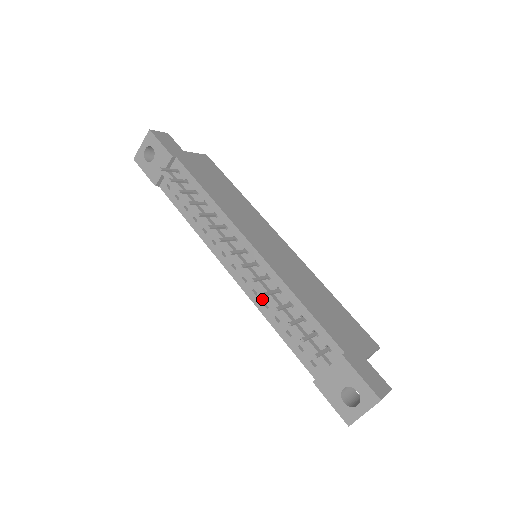
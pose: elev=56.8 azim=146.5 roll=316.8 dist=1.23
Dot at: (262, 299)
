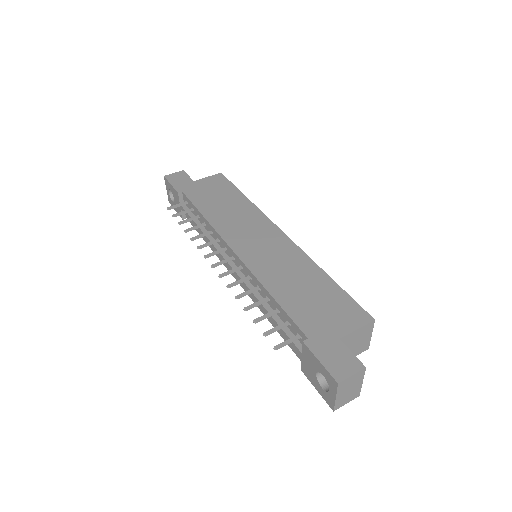
Dot at: occluded
